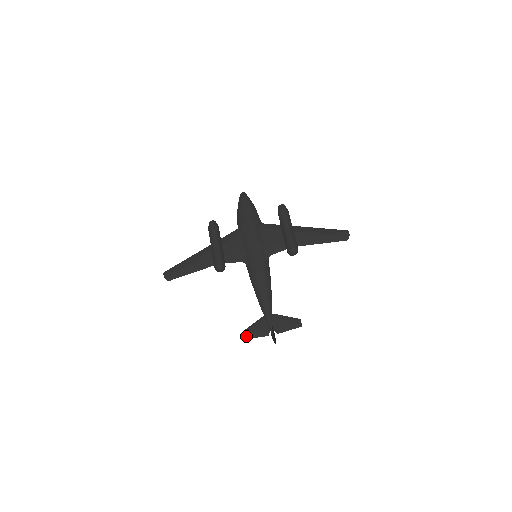
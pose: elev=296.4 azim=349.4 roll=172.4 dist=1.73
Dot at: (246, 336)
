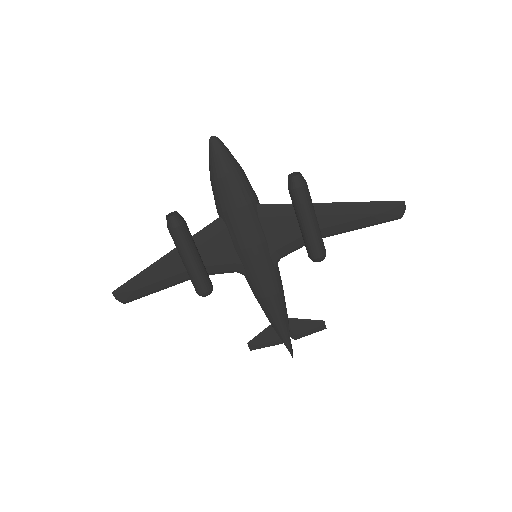
Dot at: (254, 347)
